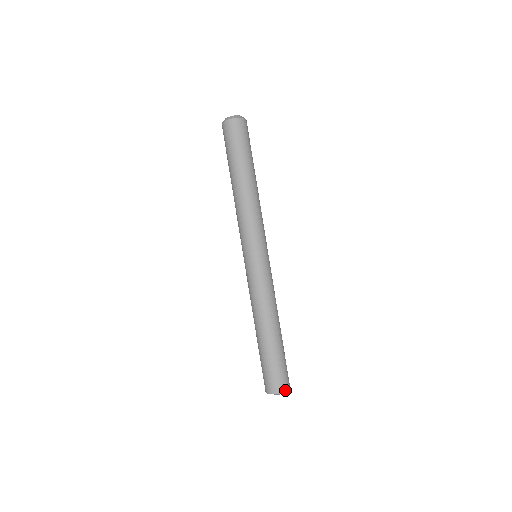
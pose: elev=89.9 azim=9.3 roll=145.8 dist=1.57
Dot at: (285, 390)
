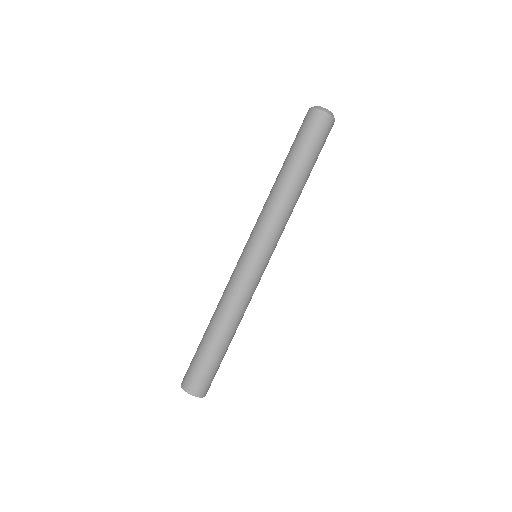
Dot at: (204, 395)
